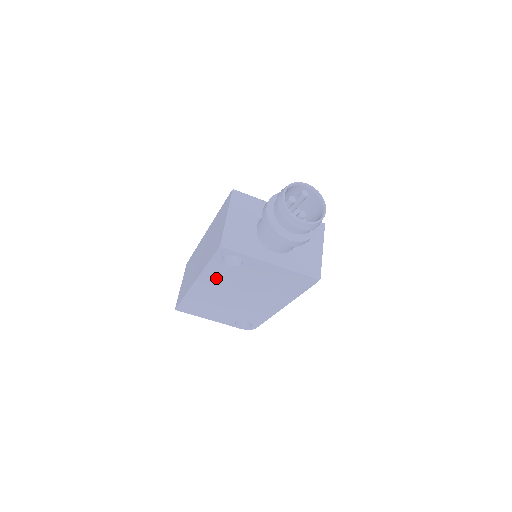
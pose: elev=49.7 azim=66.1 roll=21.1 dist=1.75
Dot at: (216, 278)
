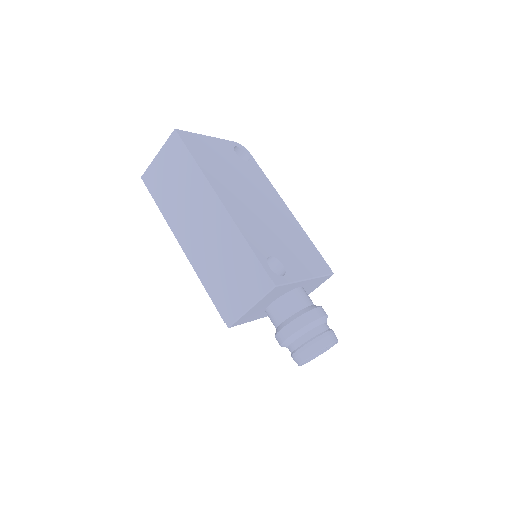
Dot at: occluded
